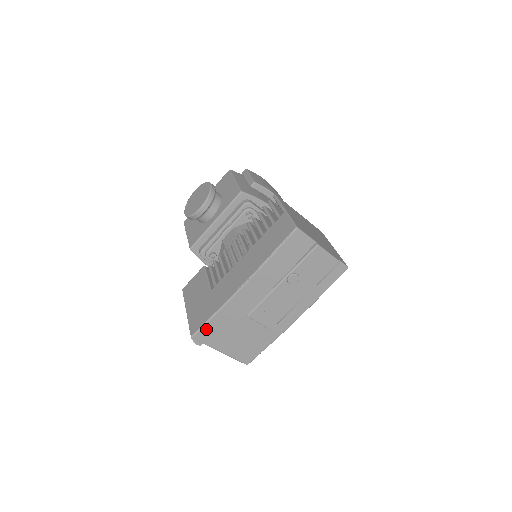
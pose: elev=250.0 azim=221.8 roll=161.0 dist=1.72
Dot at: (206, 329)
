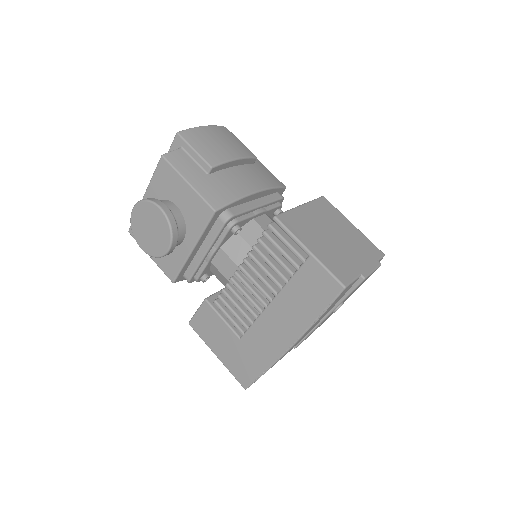
Dot at: occluded
